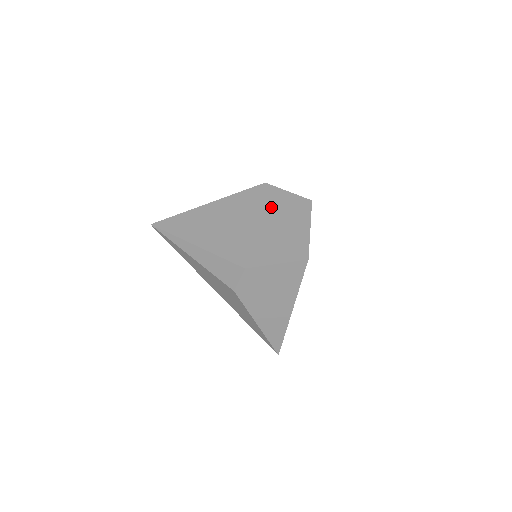
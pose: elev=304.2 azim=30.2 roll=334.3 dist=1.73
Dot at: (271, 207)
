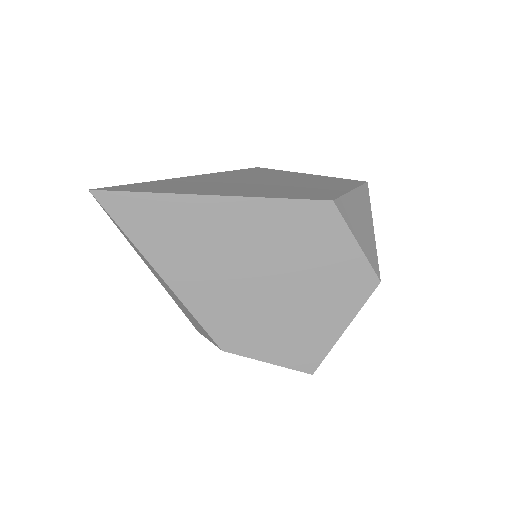
Dot at: (313, 262)
